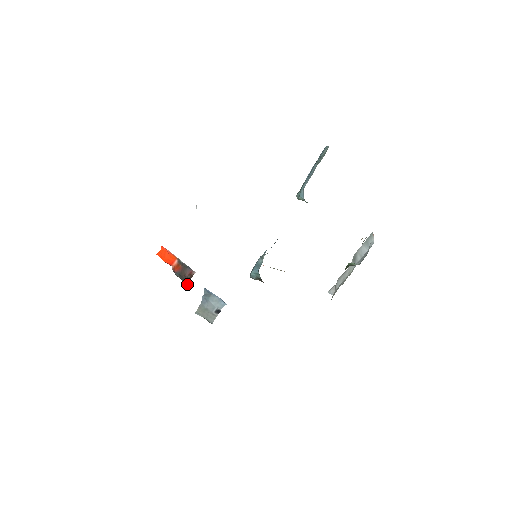
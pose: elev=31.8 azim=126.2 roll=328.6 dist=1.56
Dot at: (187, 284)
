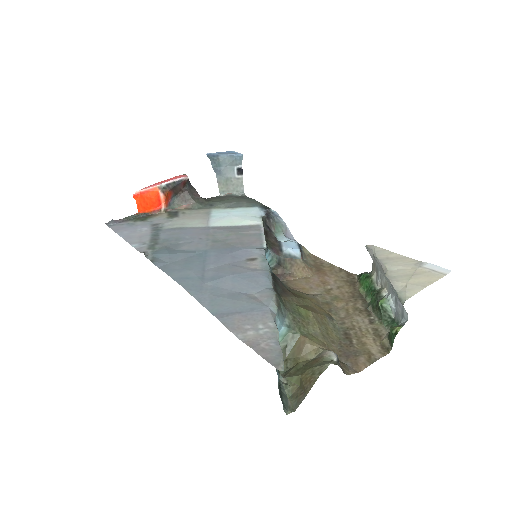
Dot at: (192, 203)
